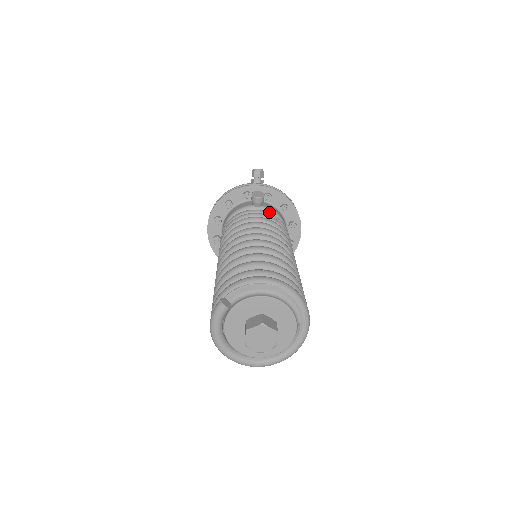
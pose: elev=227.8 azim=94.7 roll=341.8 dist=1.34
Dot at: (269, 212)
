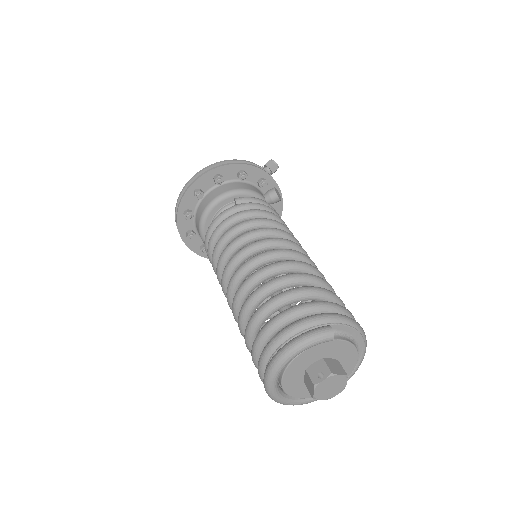
Dot at: occluded
